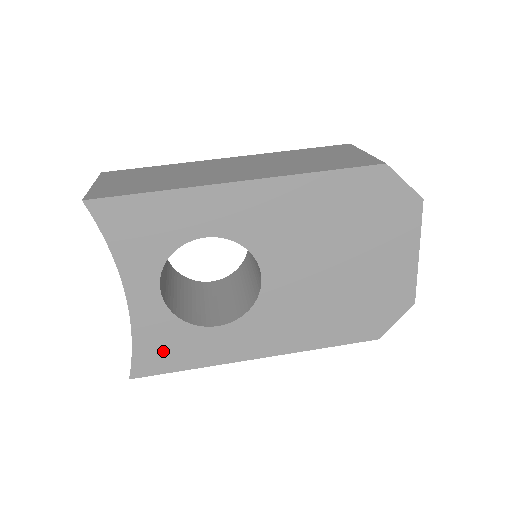
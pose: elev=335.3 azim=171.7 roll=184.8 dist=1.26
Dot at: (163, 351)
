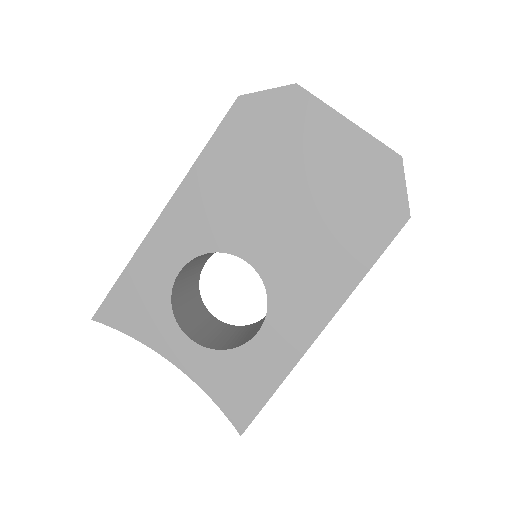
Dot at: (241, 389)
